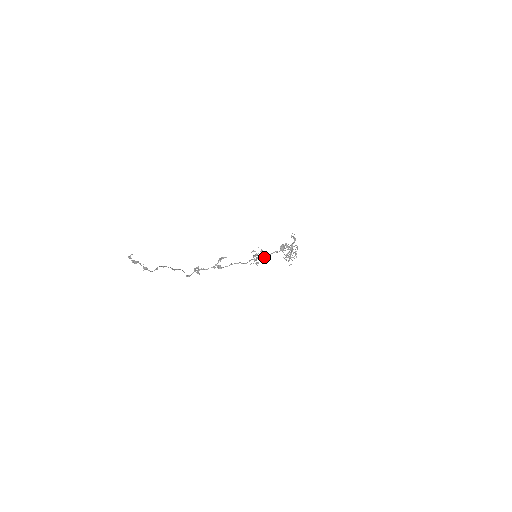
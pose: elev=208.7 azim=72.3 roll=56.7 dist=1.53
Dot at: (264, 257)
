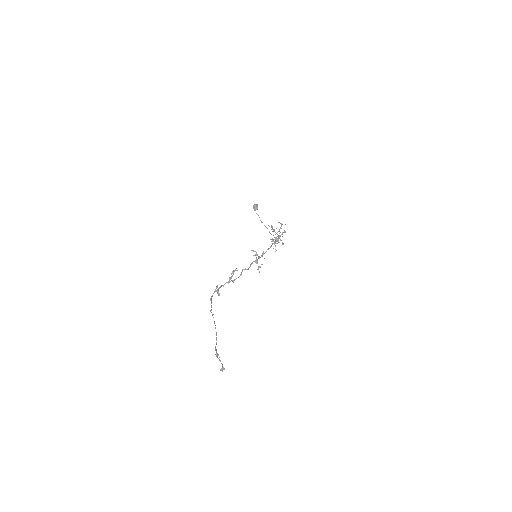
Dot at: occluded
